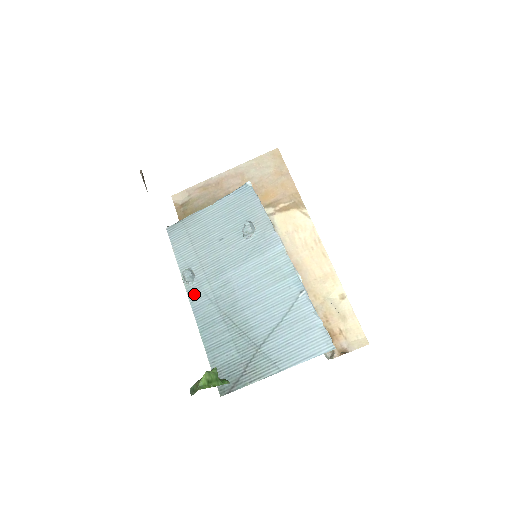
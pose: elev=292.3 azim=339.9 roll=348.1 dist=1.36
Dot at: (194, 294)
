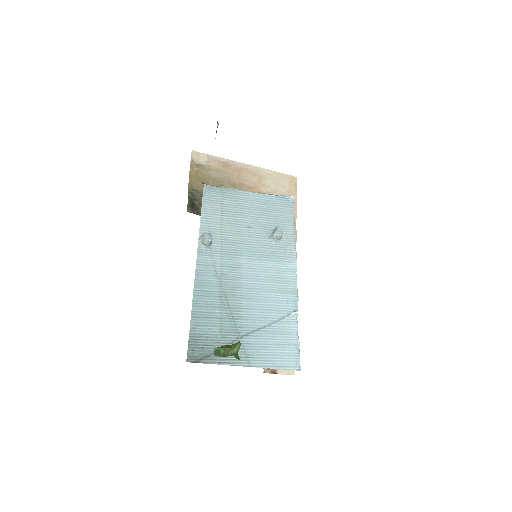
Dot at: (204, 258)
